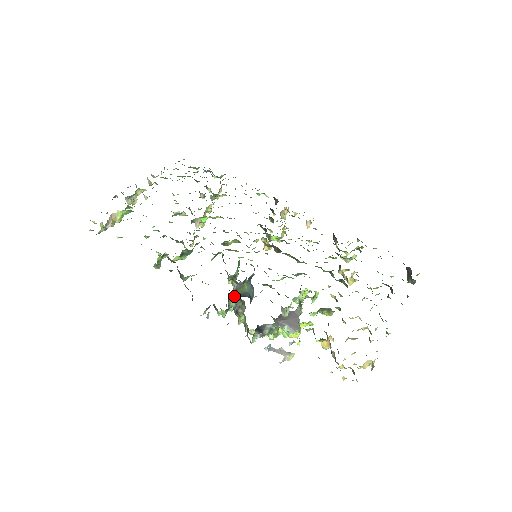
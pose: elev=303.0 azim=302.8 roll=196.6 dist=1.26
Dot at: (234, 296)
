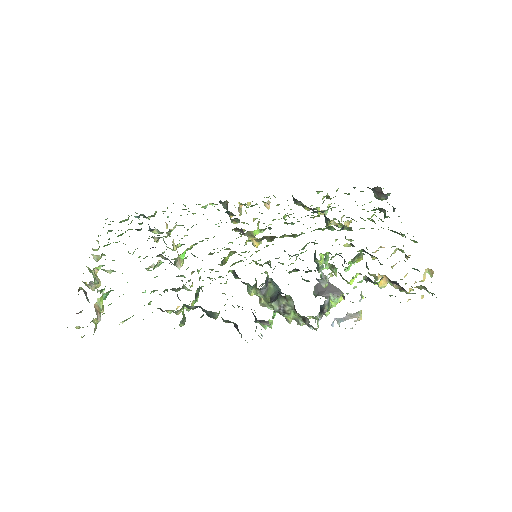
Dot at: (262, 304)
